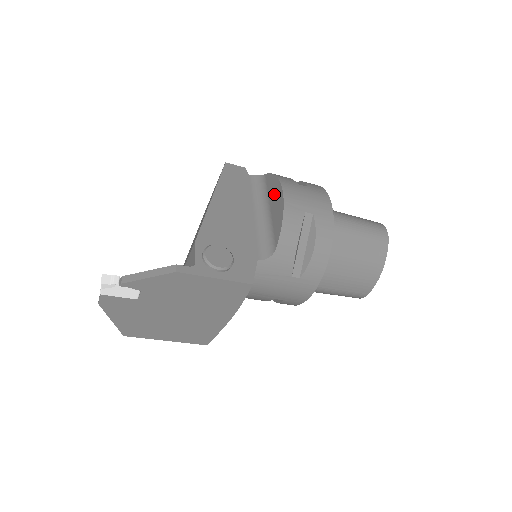
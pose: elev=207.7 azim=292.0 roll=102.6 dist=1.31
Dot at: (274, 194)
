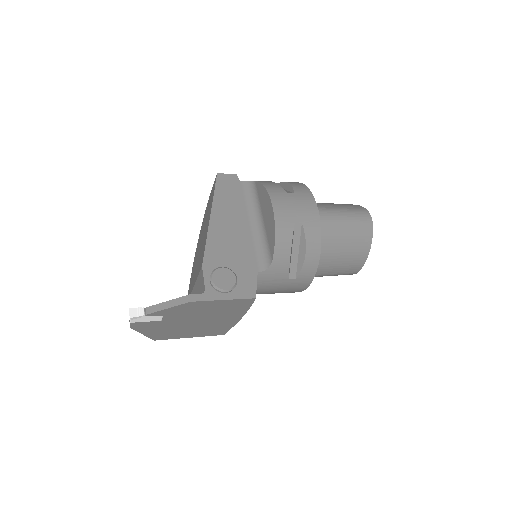
Dot at: (265, 206)
